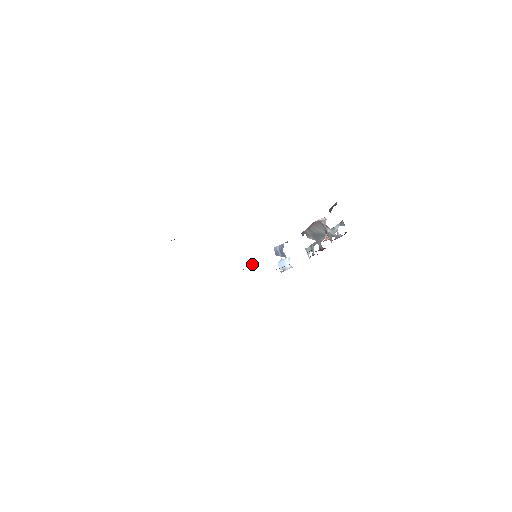
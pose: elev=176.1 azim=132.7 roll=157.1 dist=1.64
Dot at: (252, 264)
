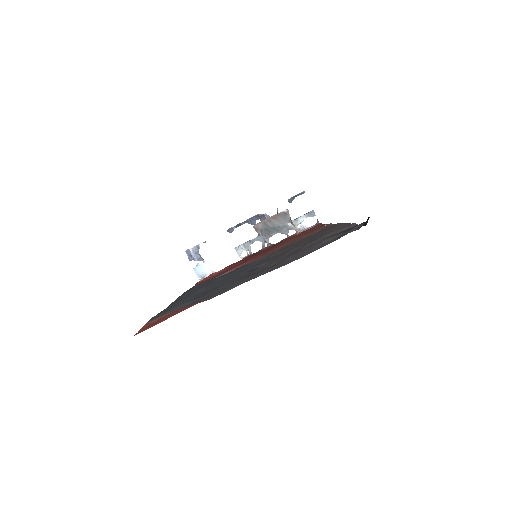
Dot at: (235, 268)
